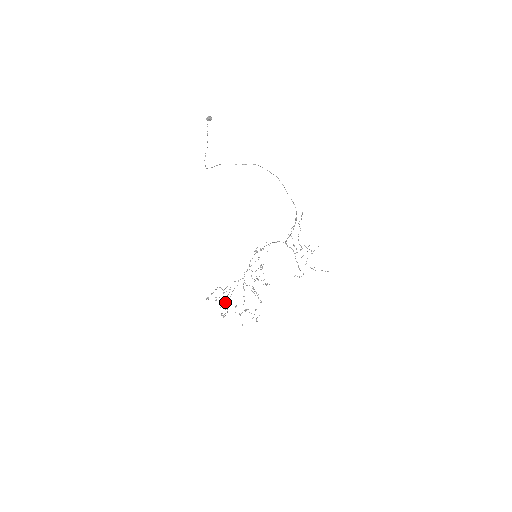
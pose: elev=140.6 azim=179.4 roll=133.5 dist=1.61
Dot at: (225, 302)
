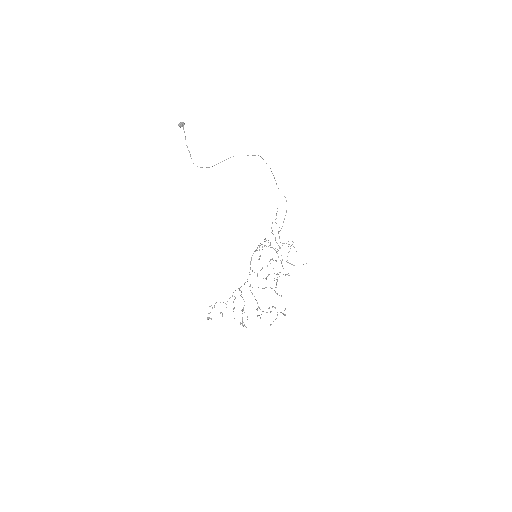
Dot at: (241, 310)
